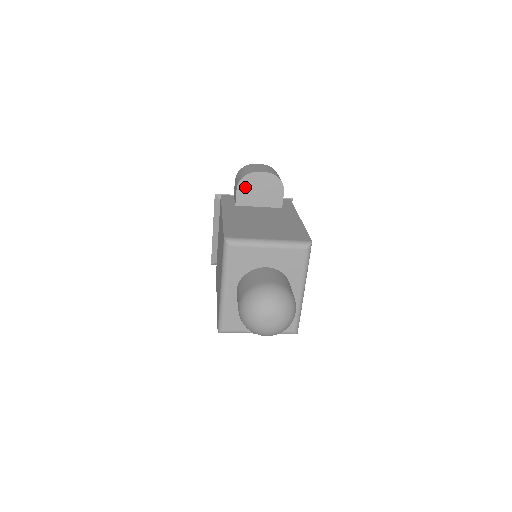
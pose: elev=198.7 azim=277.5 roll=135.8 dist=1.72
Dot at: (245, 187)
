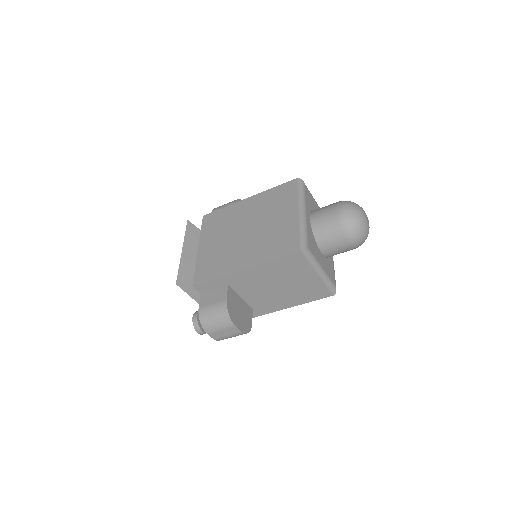
Dot at: occluded
